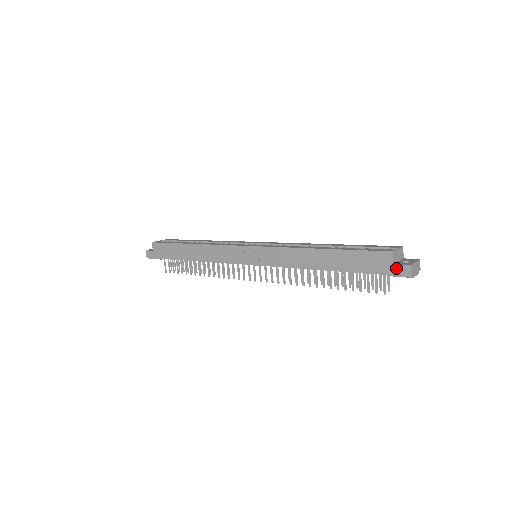
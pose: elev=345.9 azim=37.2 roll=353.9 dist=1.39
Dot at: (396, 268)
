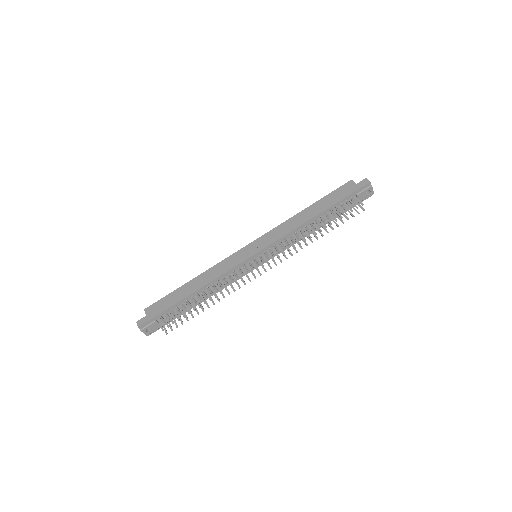
Dot at: (359, 184)
